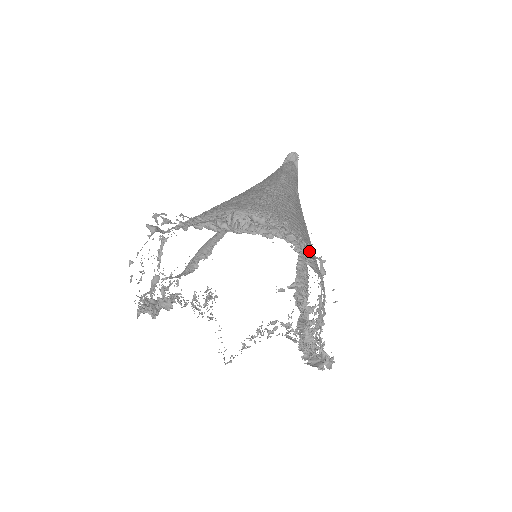
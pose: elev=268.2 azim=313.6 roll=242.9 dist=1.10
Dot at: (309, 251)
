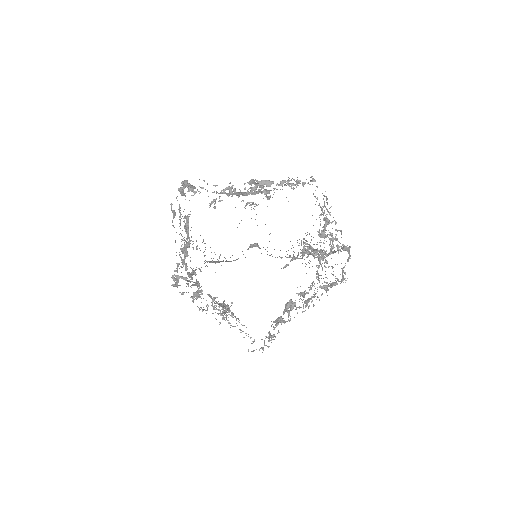
Dot at: (298, 182)
